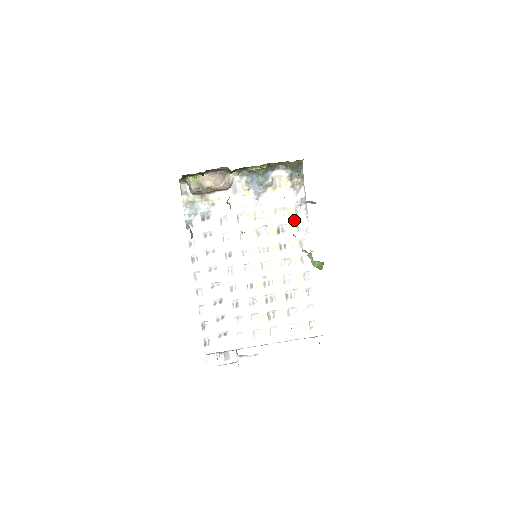
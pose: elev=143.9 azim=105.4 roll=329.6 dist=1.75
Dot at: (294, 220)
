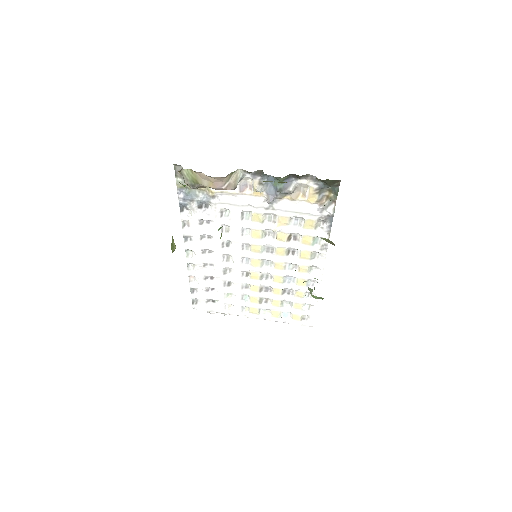
Dot at: (311, 233)
